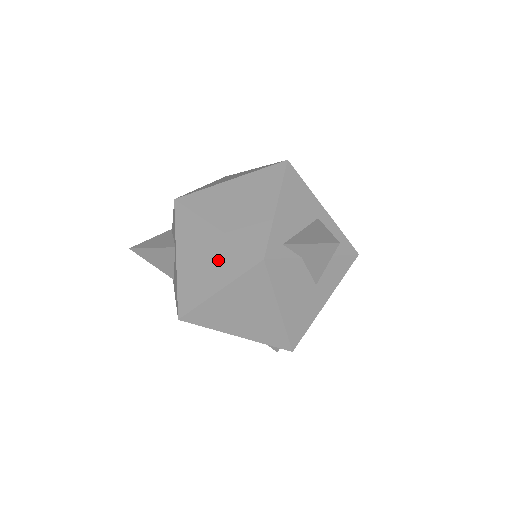
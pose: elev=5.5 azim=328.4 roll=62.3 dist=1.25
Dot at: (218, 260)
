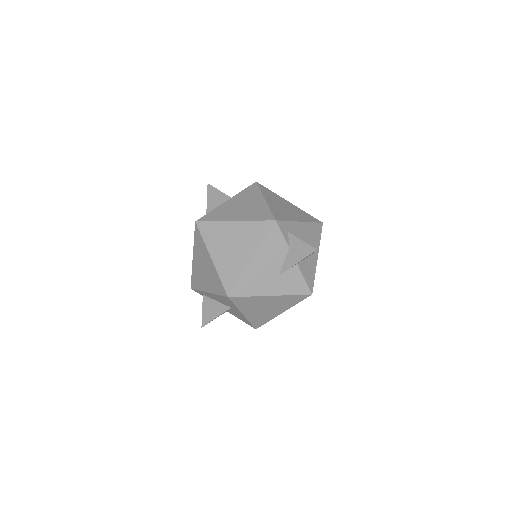
Dot at: (250, 210)
